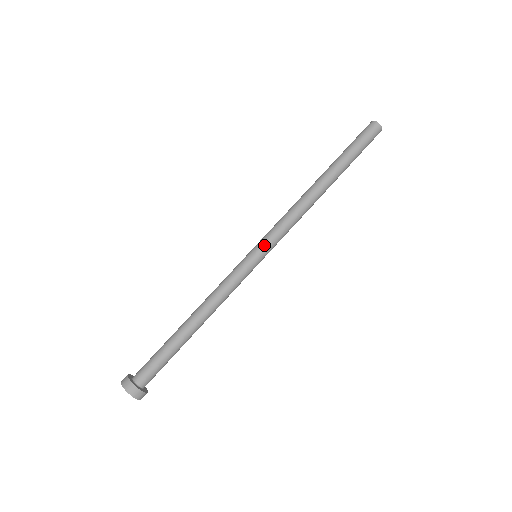
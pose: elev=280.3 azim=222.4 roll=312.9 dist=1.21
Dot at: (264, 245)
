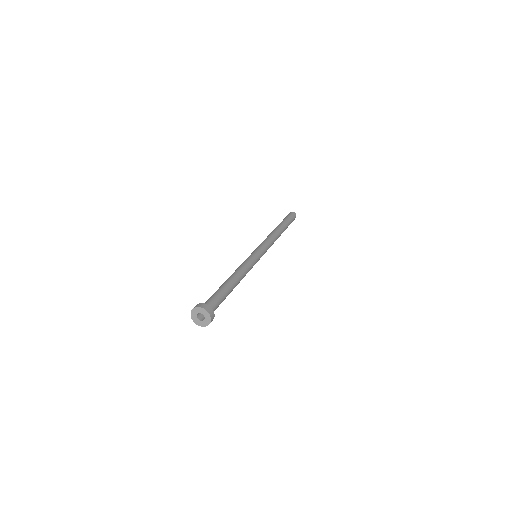
Dot at: (257, 248)
